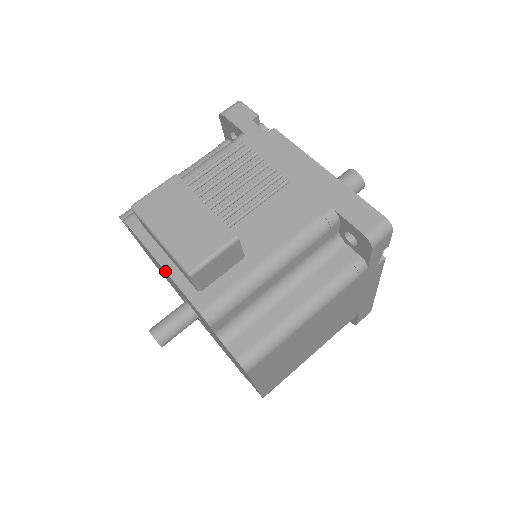
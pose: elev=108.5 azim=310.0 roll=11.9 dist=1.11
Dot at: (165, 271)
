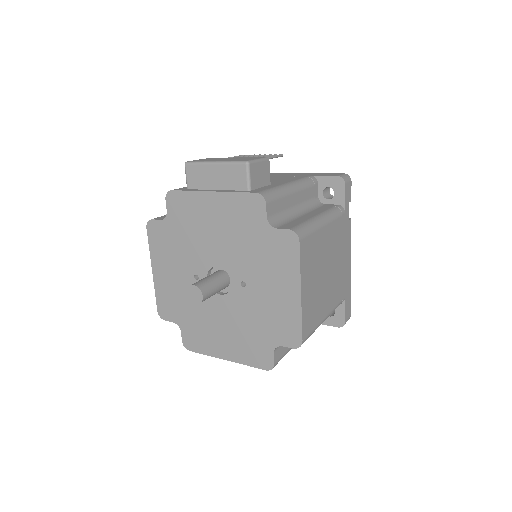
Dot at: (217, 191)
